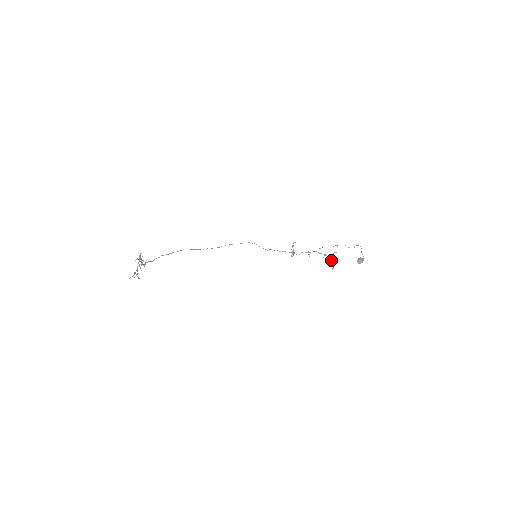
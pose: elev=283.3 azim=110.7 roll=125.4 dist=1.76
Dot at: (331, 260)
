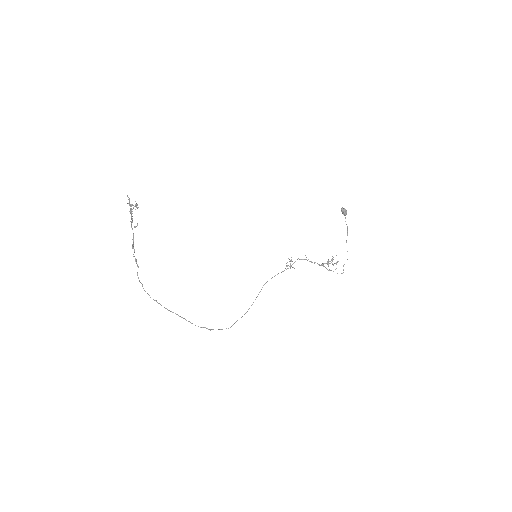
Dot at: (330, 263)
